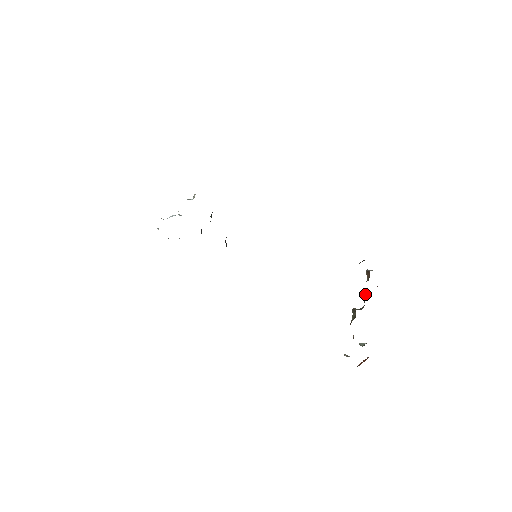
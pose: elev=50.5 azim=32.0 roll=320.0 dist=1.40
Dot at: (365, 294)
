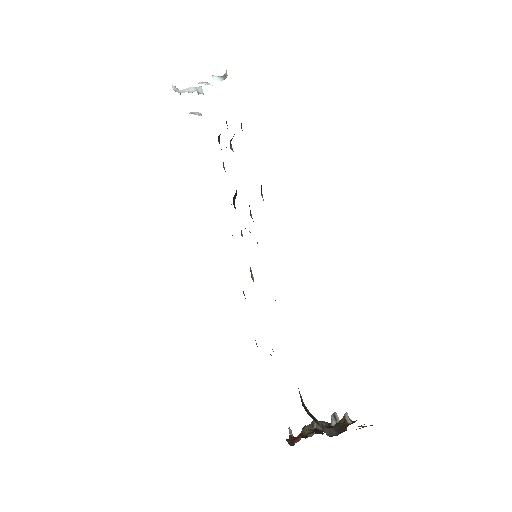
Dot at: occluded
